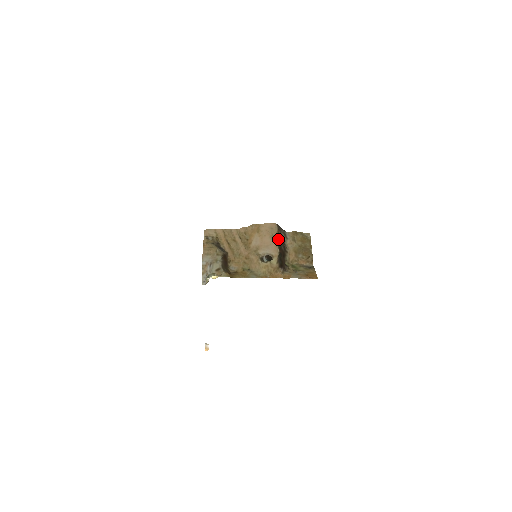
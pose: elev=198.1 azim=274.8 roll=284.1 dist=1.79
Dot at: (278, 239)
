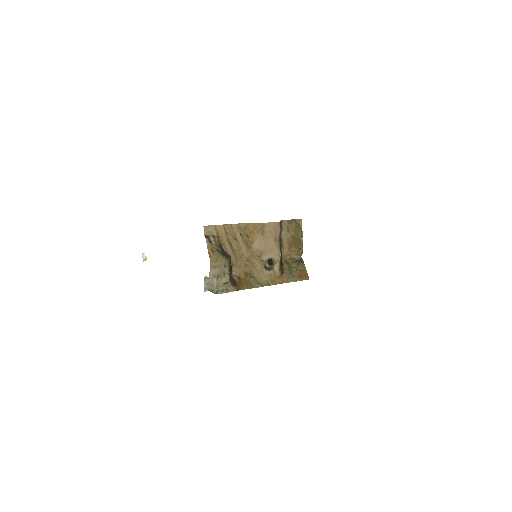
Dot at: occluded
